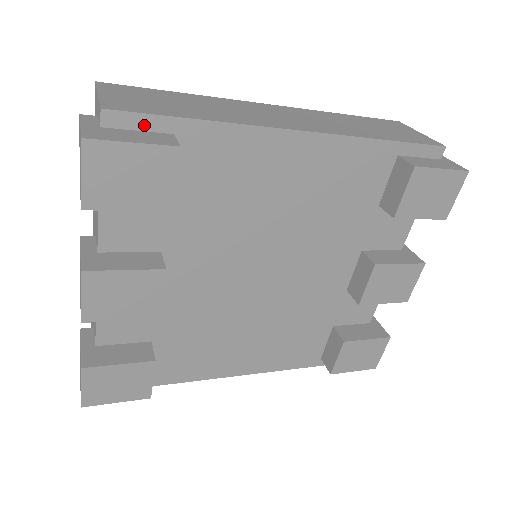
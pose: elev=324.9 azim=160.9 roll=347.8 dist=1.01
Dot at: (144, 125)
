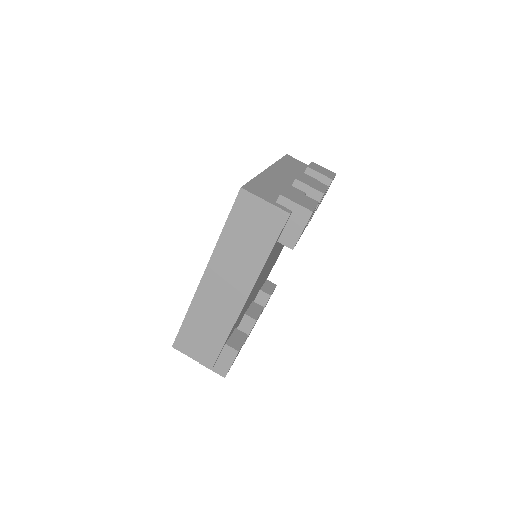
Dot at: (219, 355)
